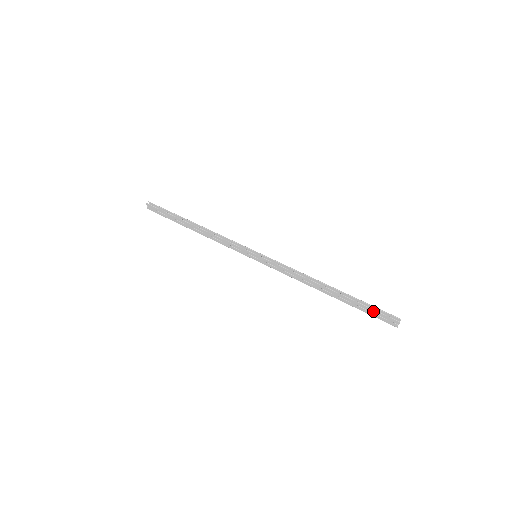
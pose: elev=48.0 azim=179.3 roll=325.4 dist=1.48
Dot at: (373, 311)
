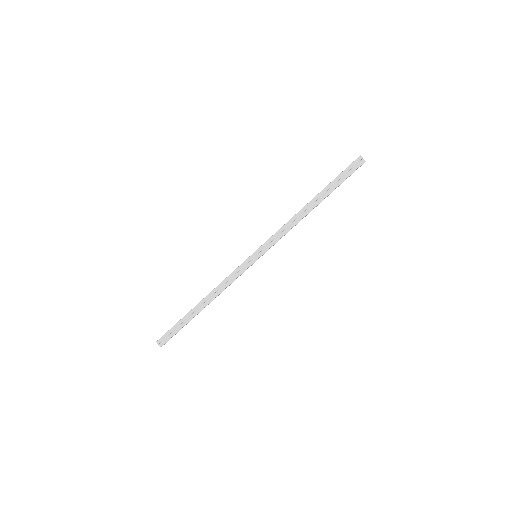
Dot at: (344, 173)
